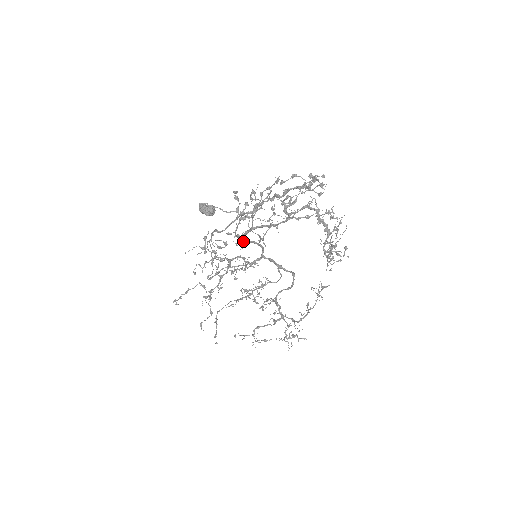
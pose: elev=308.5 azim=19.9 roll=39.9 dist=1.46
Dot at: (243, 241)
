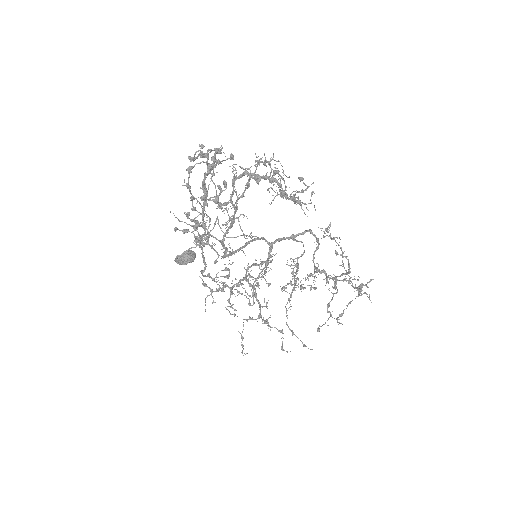
Dot at: occluded
